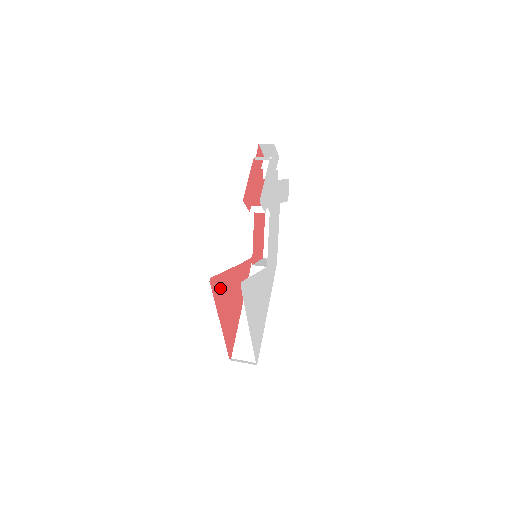
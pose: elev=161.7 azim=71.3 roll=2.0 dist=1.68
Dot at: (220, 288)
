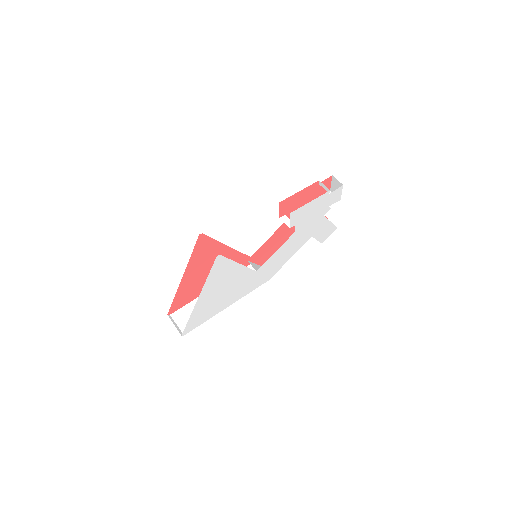
Dot at: (205, 250)
